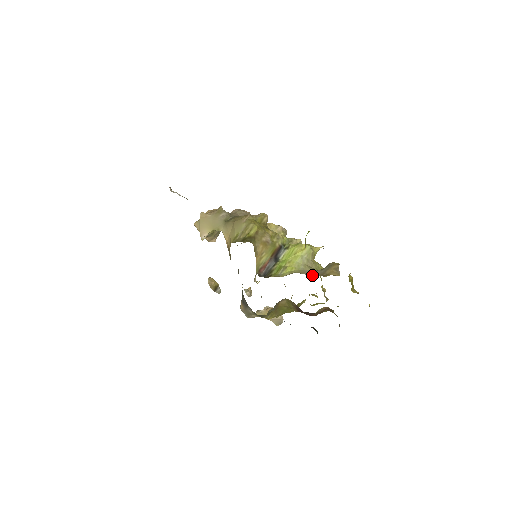
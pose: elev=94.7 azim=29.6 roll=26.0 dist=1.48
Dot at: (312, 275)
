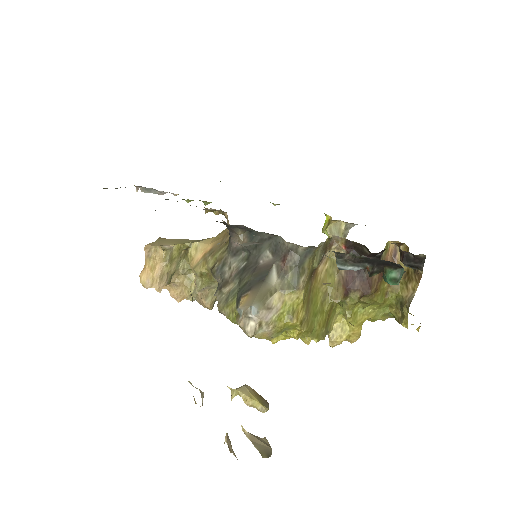
Dot at: occluded
